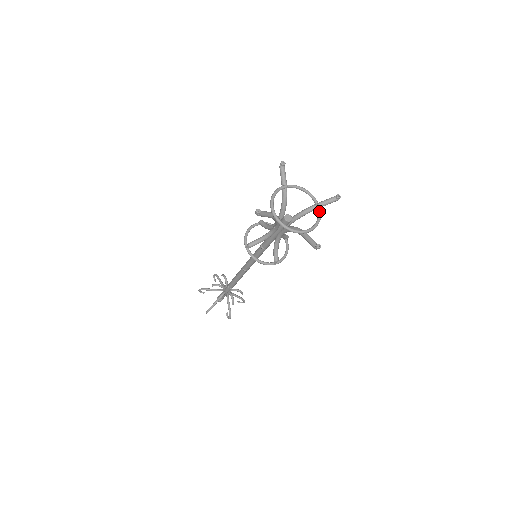
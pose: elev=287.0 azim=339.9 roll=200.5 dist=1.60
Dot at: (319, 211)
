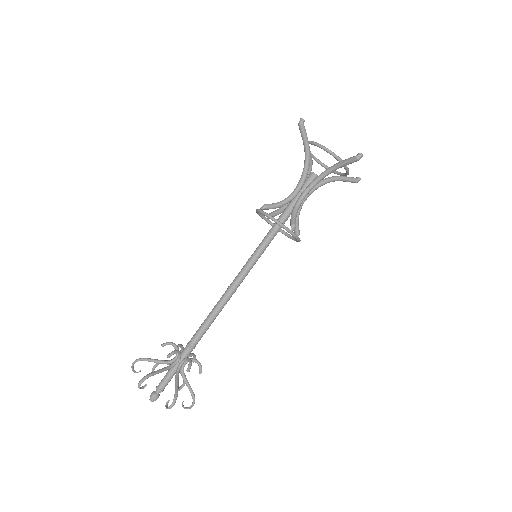
Dot at: occluded
